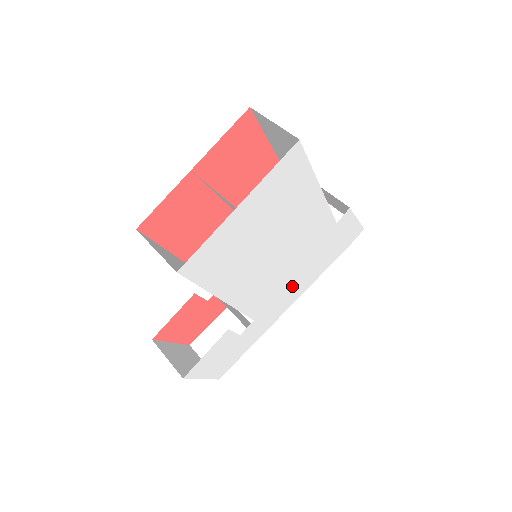
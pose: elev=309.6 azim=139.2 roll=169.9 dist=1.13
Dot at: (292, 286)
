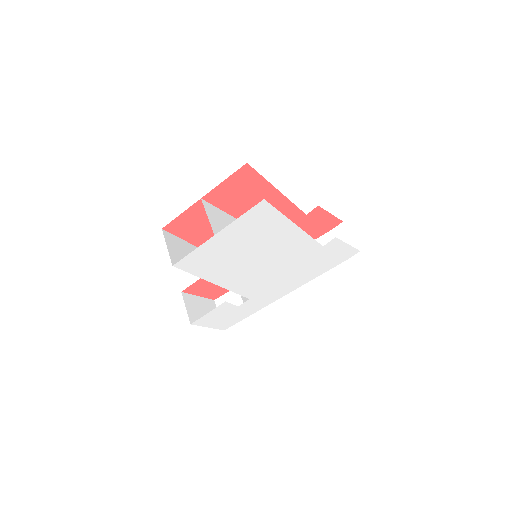
Dot at: (285, 282)
